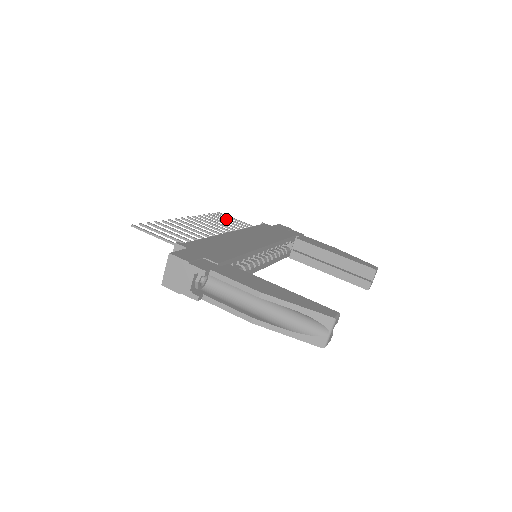
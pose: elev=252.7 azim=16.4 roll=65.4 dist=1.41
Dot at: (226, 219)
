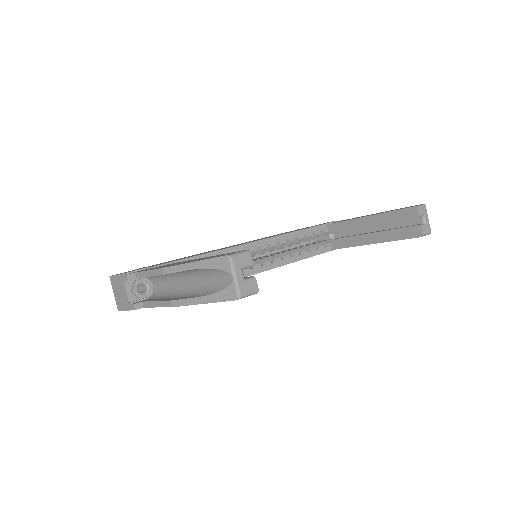
Dot at: occluded
